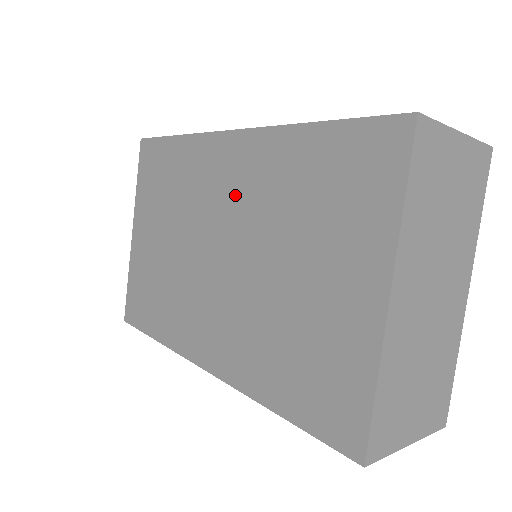
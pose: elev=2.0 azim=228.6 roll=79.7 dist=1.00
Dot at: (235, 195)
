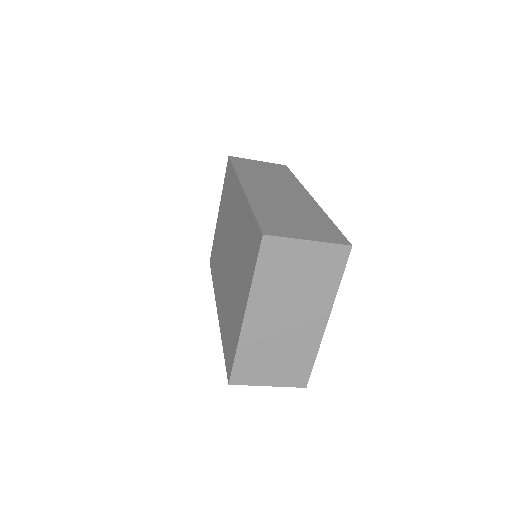
Dot at: (236, 225)
